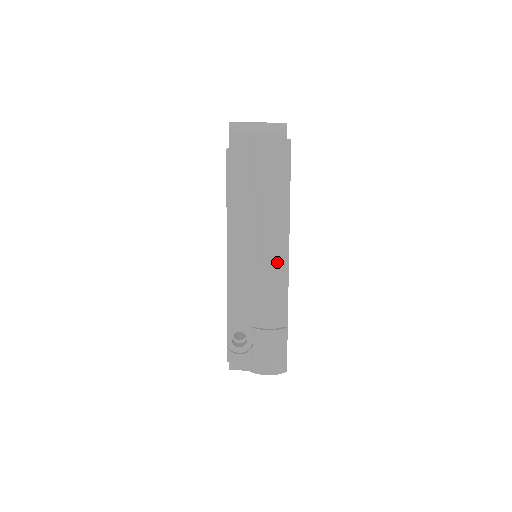
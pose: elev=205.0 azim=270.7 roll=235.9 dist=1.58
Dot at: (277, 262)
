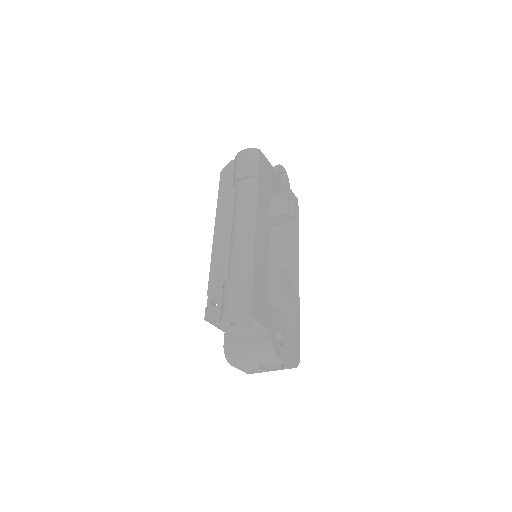
Dot at: (245, 225)
